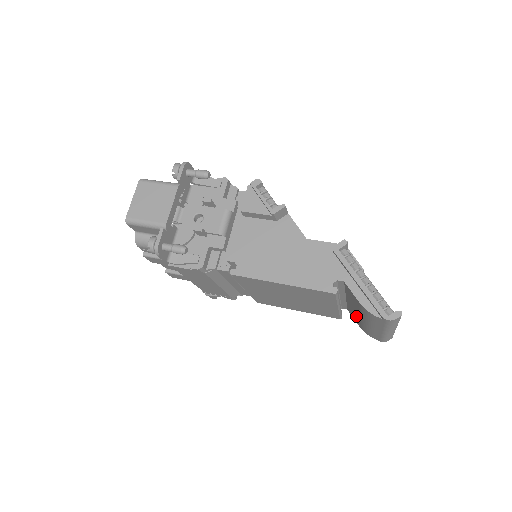
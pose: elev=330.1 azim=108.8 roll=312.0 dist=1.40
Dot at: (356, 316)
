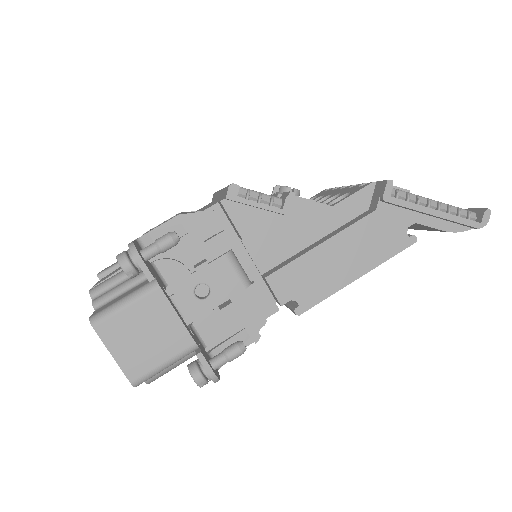
Dot at: occluded
